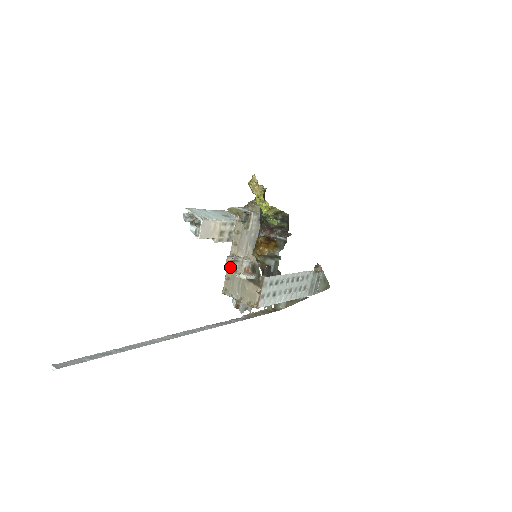
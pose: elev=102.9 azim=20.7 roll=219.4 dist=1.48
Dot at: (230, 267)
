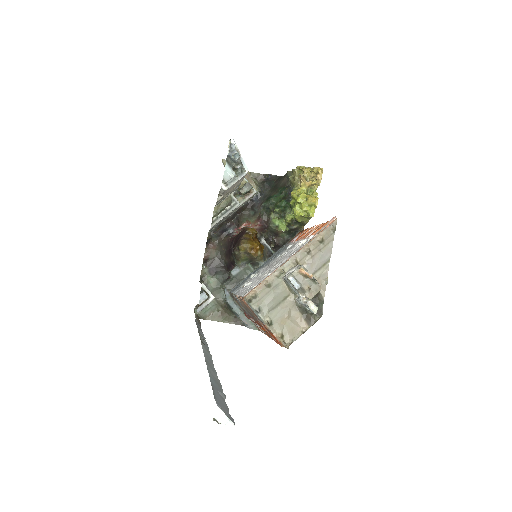
Dot at: (299, 281)
